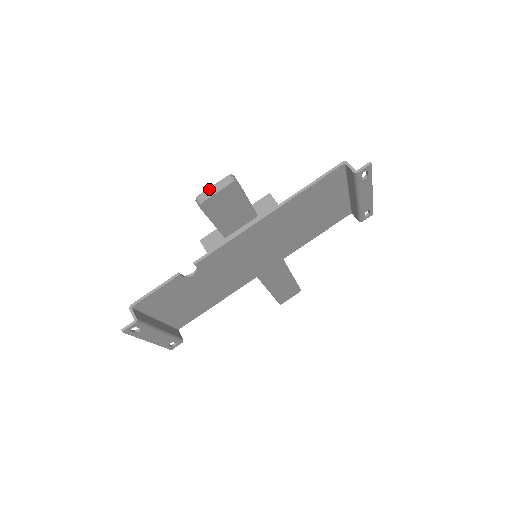
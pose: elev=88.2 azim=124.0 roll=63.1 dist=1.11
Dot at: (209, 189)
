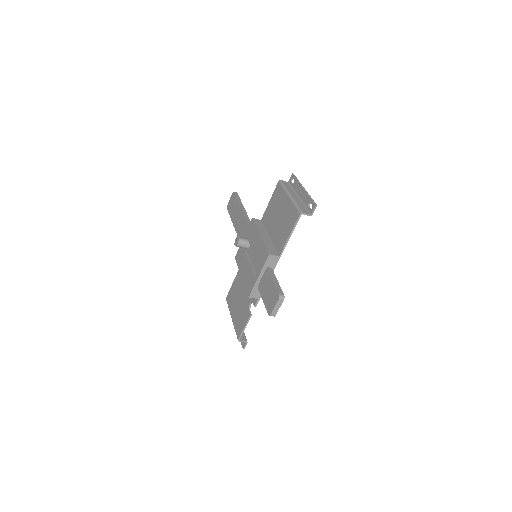
Dot at: (274, 310)
